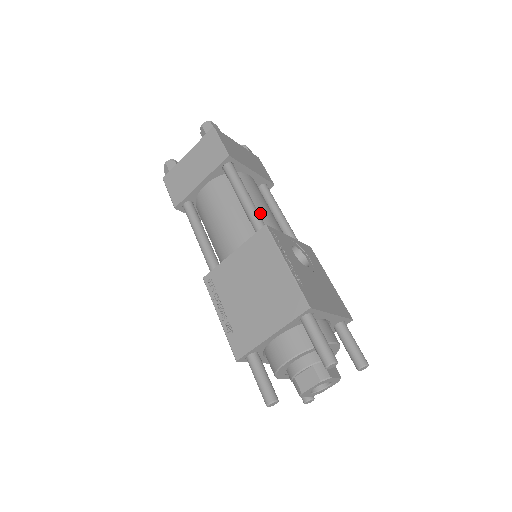
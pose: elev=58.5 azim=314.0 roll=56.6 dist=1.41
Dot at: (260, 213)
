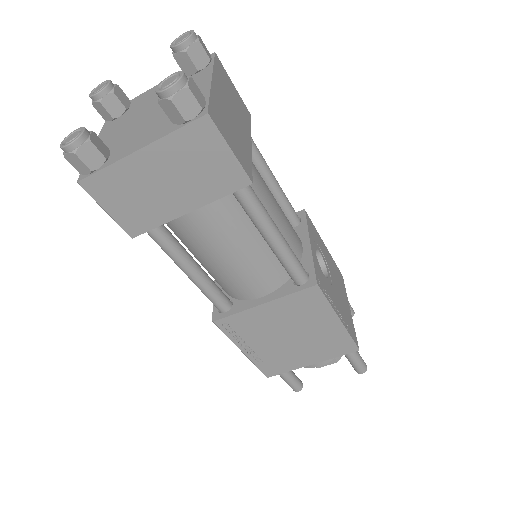
Dot at: occluded
